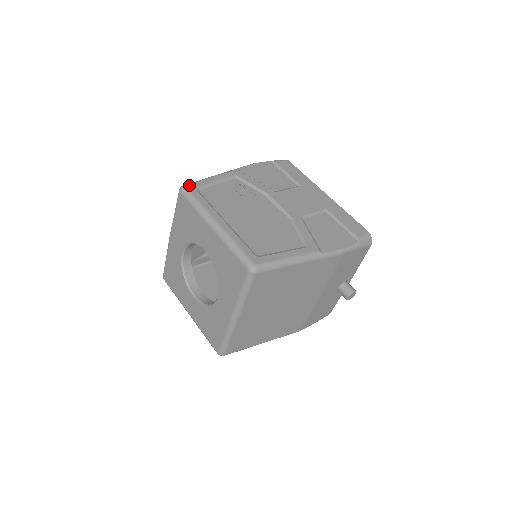
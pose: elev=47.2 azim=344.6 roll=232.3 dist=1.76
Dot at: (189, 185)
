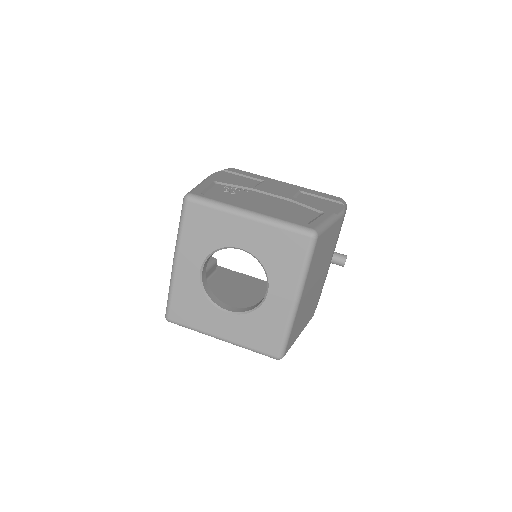
Dot at: (192, 192)
